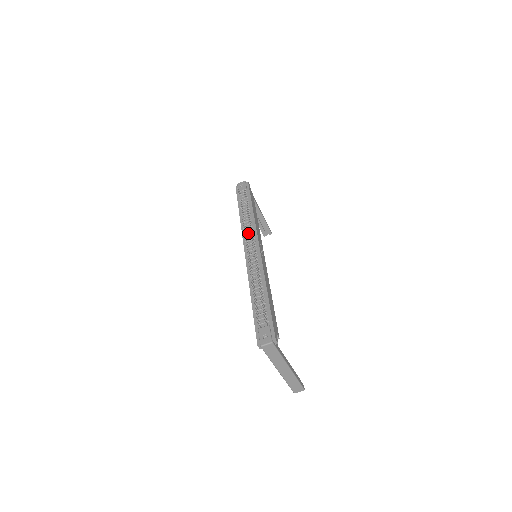
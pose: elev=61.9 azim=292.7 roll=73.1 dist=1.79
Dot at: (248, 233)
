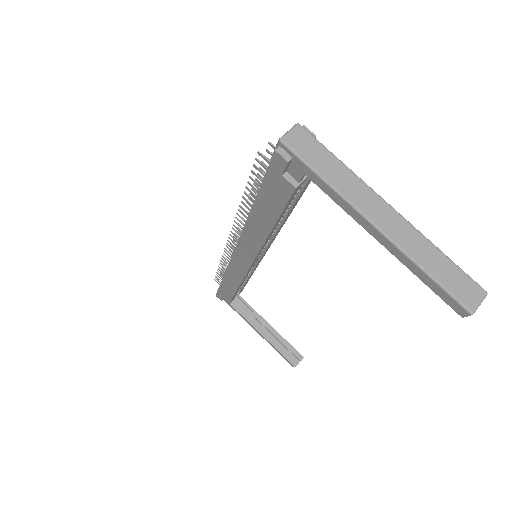
Dot at: occluded
